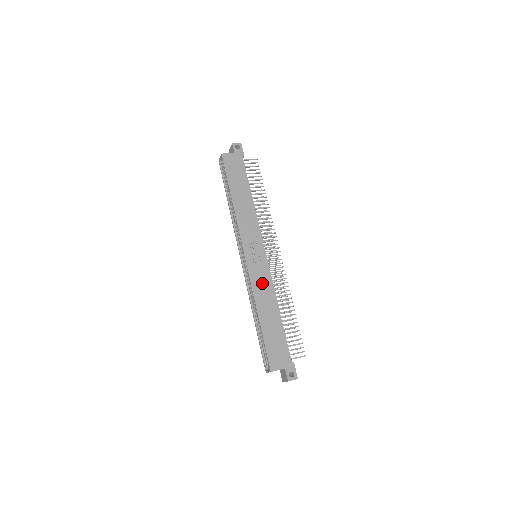
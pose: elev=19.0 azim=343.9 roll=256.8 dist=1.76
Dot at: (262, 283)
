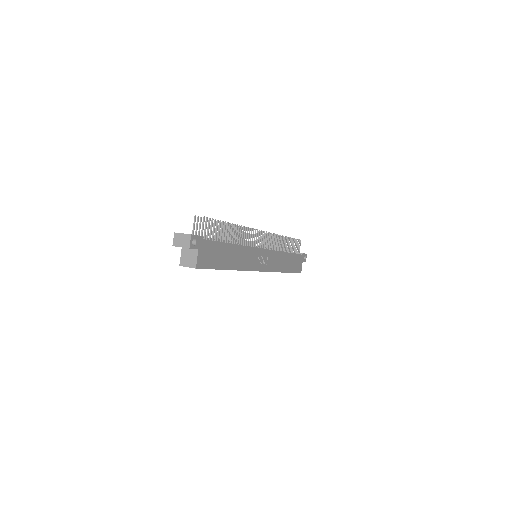
Dot at: (275, 261)
